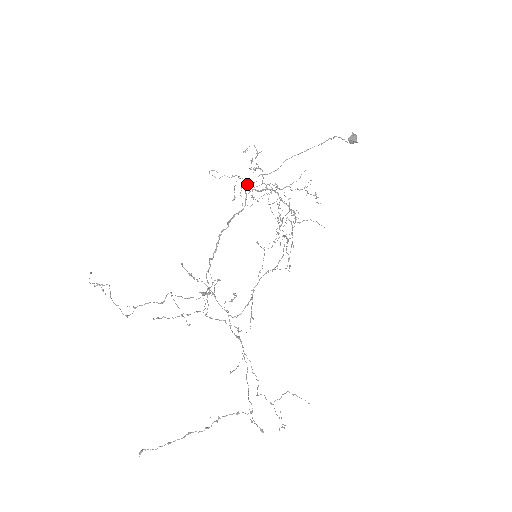
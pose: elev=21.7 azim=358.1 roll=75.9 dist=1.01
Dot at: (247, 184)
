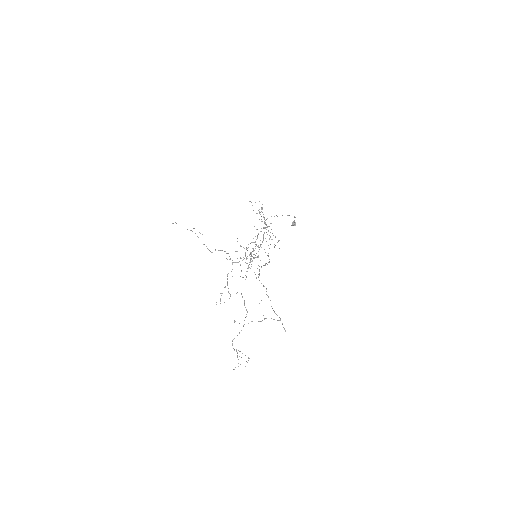
Dot at: (264, 217)
